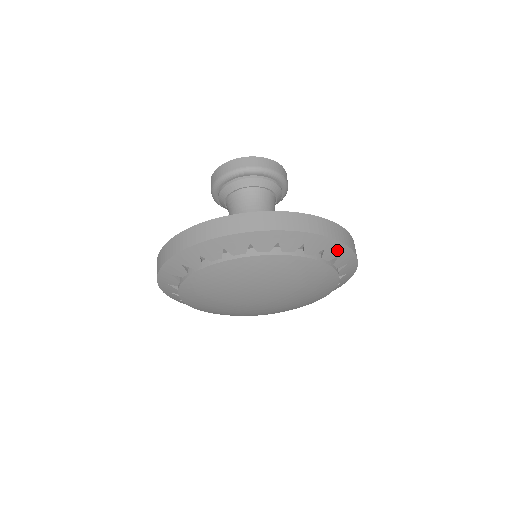
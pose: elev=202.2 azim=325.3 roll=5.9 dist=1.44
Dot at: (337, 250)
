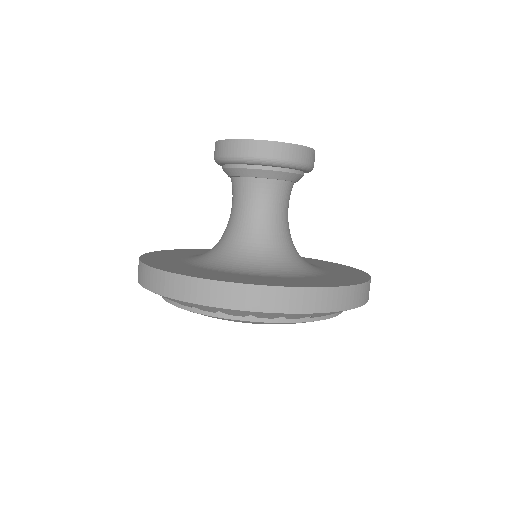
Dot at: (305, 315)
